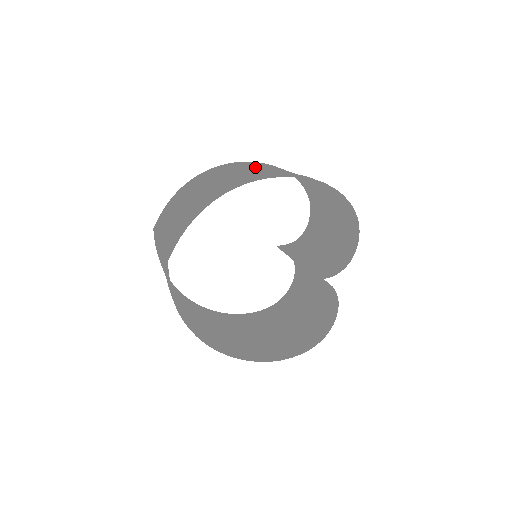
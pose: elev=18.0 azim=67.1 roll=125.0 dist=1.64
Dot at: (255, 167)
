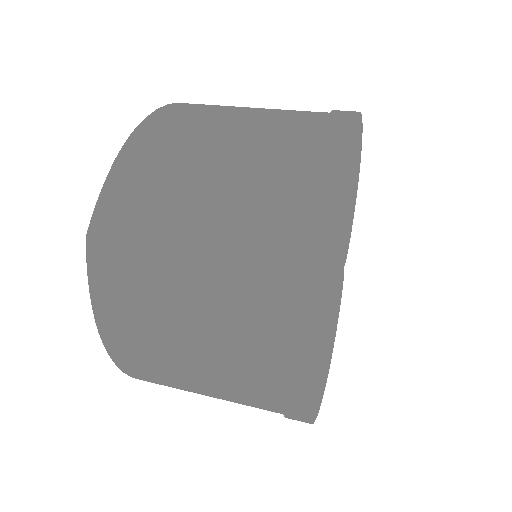
Dot at: occluded
